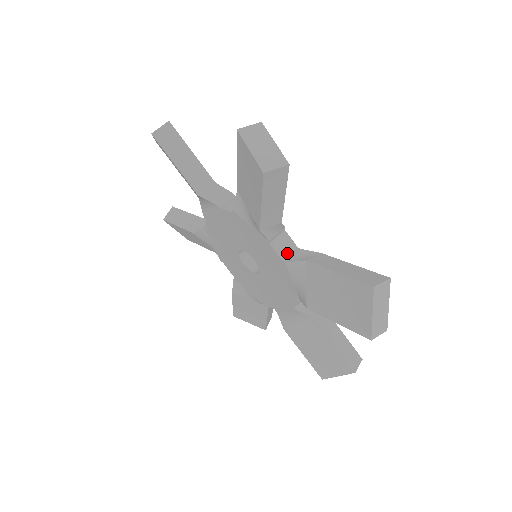
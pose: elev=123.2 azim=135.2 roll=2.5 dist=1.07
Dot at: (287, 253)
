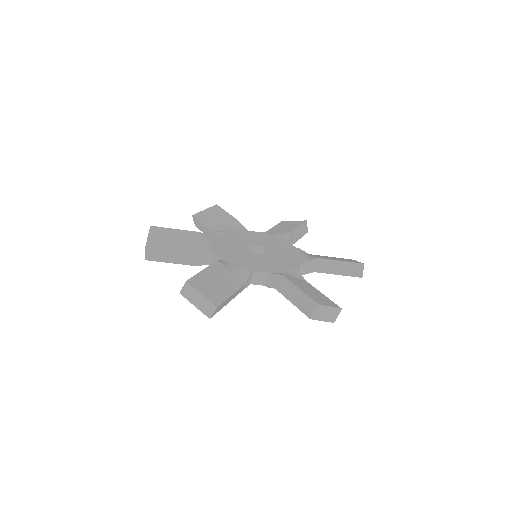
Dot at: (299, 270)
